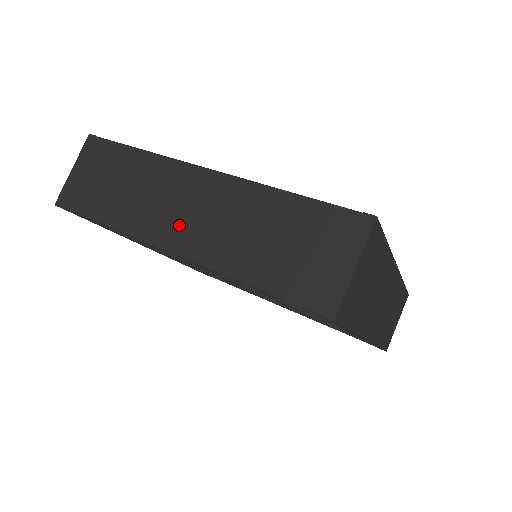
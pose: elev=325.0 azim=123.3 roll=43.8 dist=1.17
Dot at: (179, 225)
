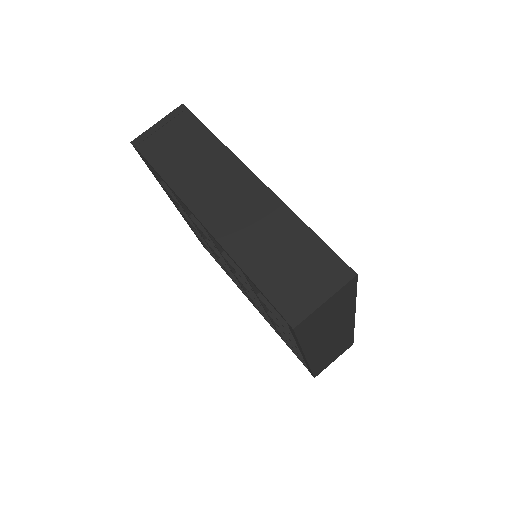
Dot at: (218, 207)
